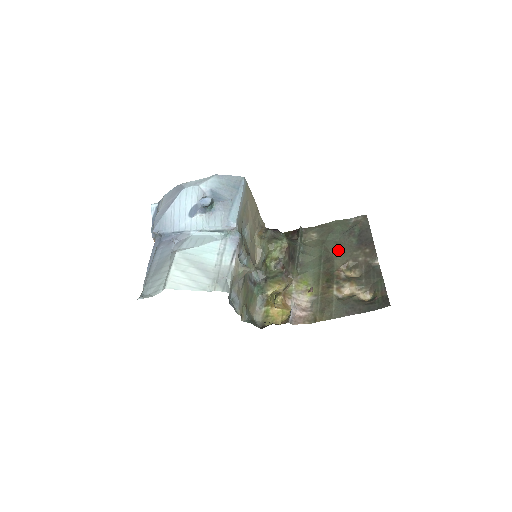
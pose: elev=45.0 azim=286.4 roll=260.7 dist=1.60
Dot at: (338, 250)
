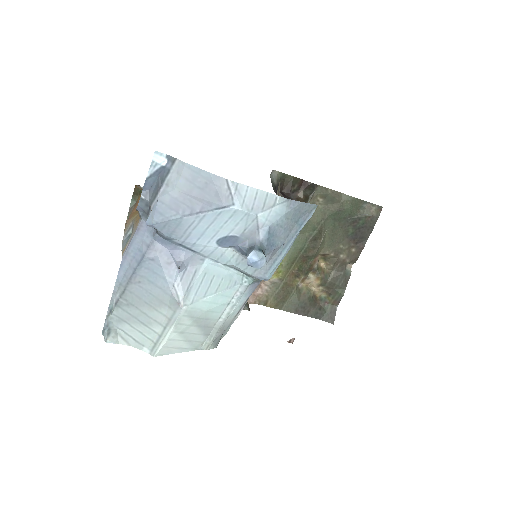
Dot at: (330, 236)
